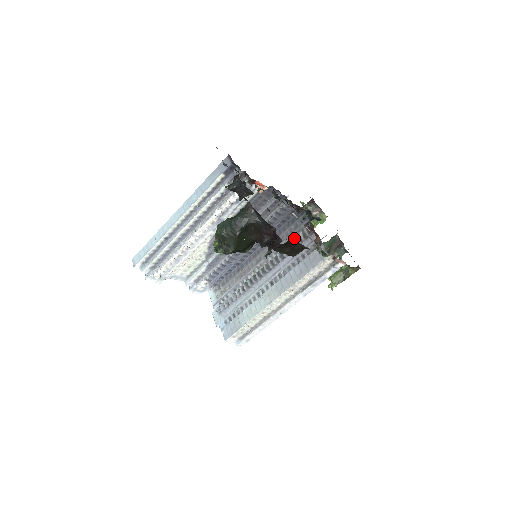
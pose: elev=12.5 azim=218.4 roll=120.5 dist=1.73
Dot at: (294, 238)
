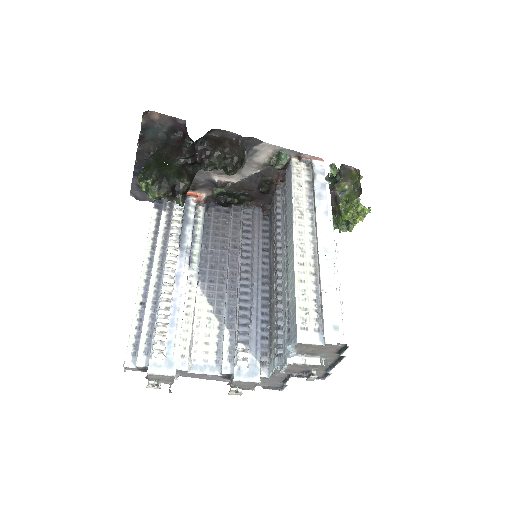
Dot at: occluded
